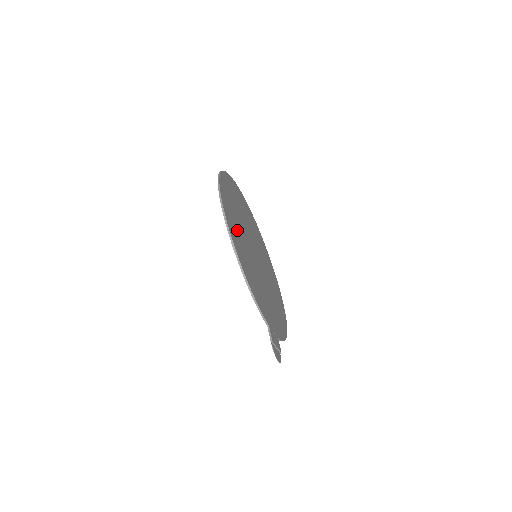
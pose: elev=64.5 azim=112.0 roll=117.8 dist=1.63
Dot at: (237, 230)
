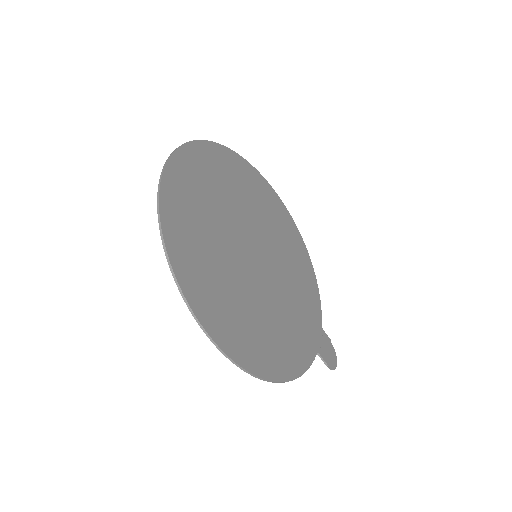
Dot at: (243, 319)
